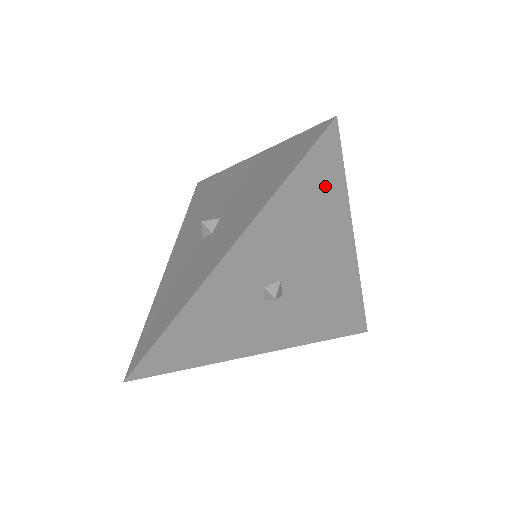
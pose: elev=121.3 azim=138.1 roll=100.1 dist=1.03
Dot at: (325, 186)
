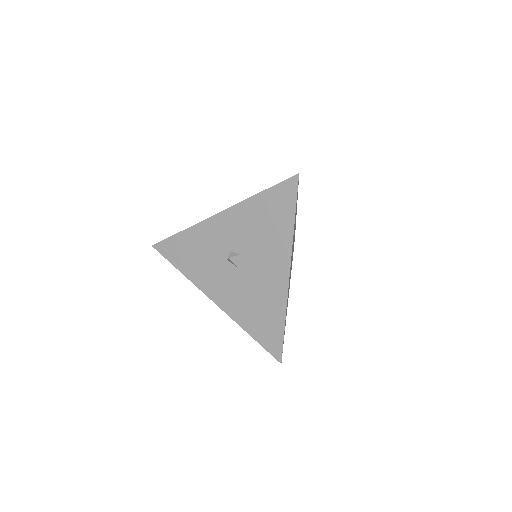
Dot at: (282, 211)
